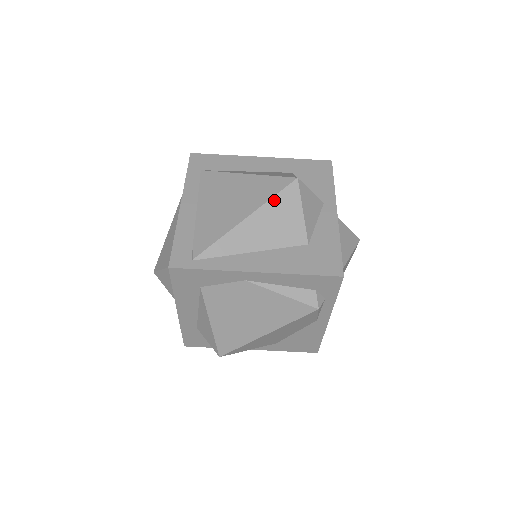
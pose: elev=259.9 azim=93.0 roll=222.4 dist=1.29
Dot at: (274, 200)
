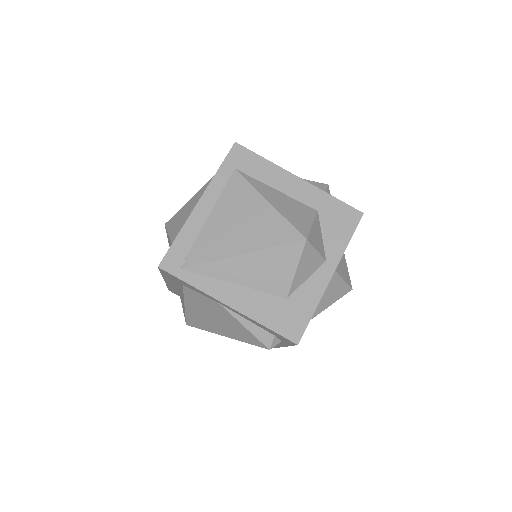
Dot at: (275, 250)
